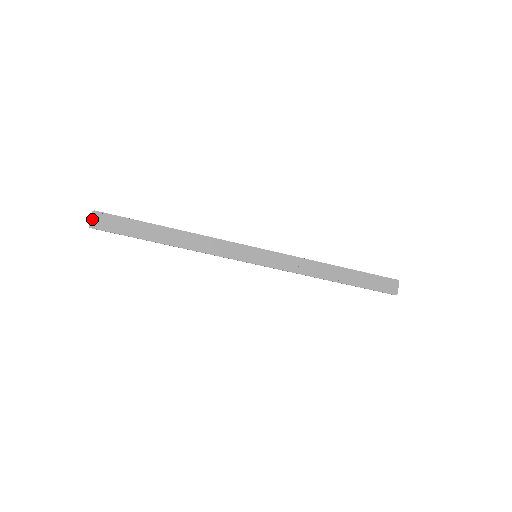
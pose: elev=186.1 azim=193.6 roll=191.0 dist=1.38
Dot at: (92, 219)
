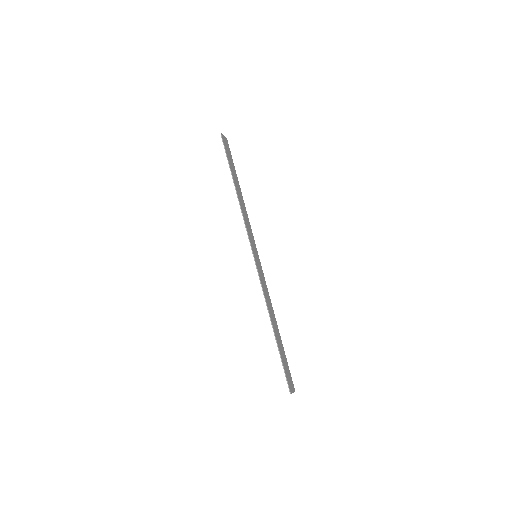
Dot at: (224, 136)
